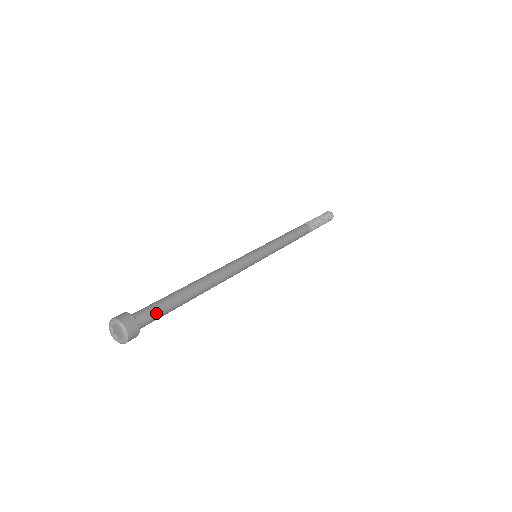
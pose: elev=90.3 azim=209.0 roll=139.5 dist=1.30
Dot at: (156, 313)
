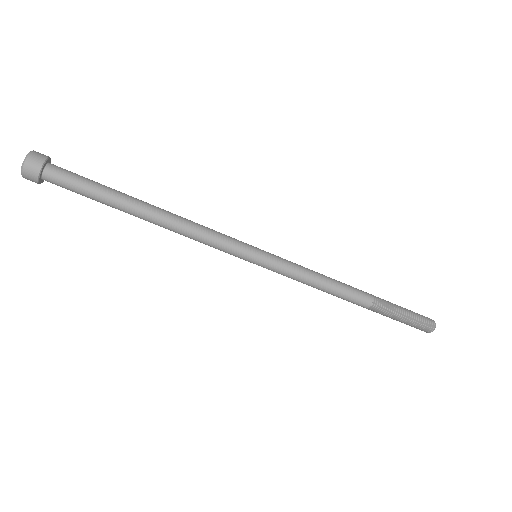
Dot at: (71, 186)
